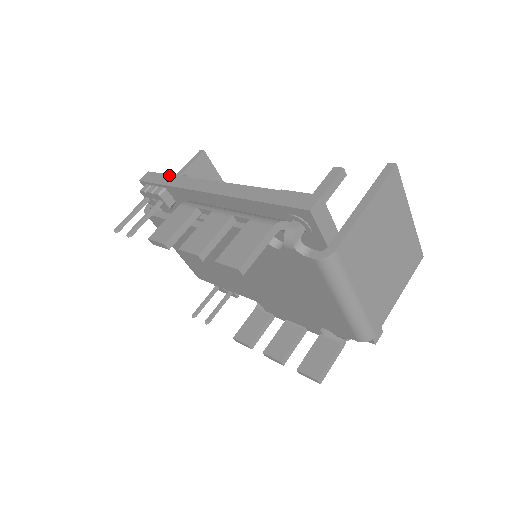
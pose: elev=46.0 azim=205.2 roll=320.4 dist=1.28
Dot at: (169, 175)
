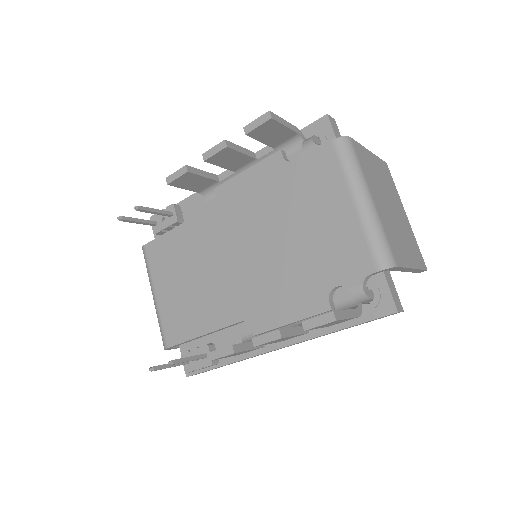
Dot at: occluded
